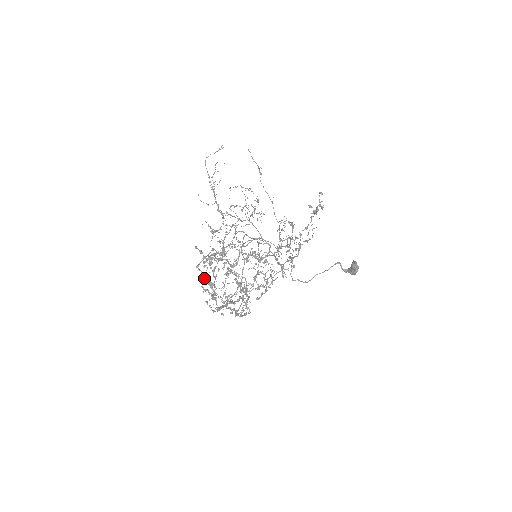
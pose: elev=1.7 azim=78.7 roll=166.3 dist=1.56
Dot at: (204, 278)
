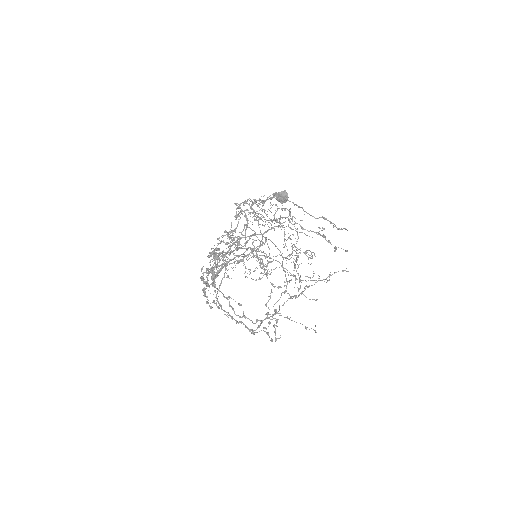
Dot at: (251, 332)
